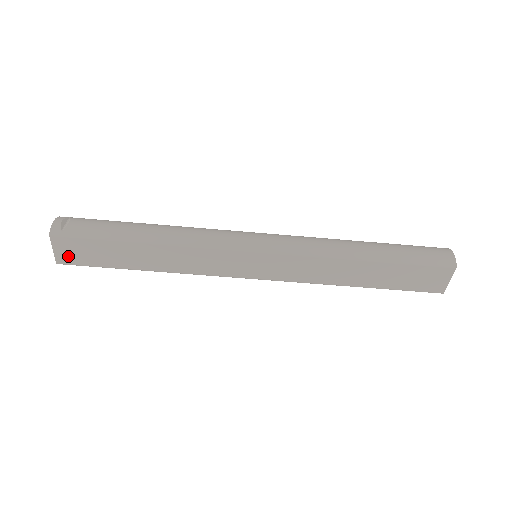
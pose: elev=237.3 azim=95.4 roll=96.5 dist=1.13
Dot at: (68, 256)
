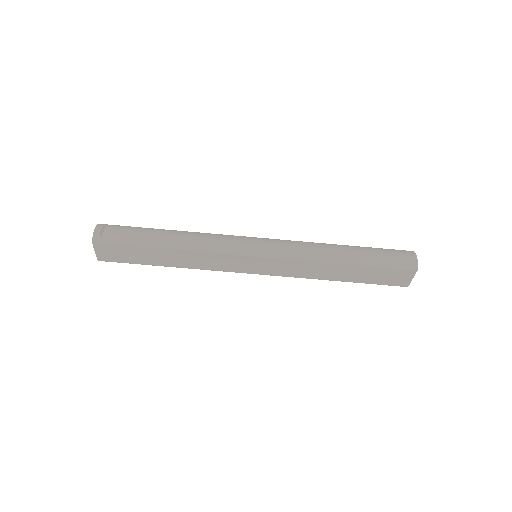
Dot at: (107, 256)
